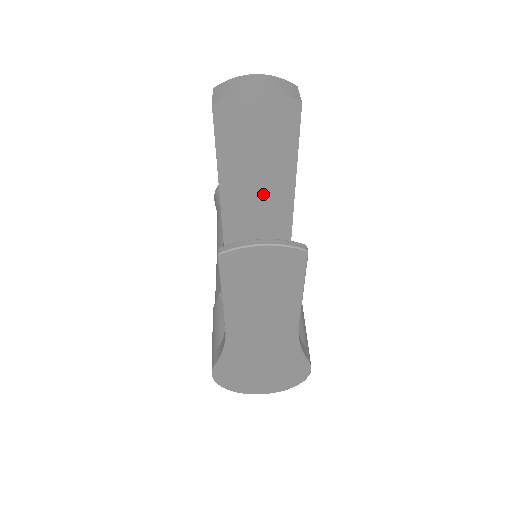
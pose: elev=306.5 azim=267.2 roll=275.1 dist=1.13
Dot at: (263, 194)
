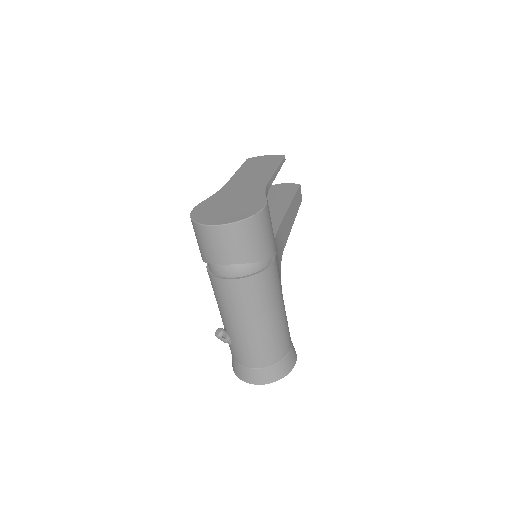
Dot at: (274, 205)
